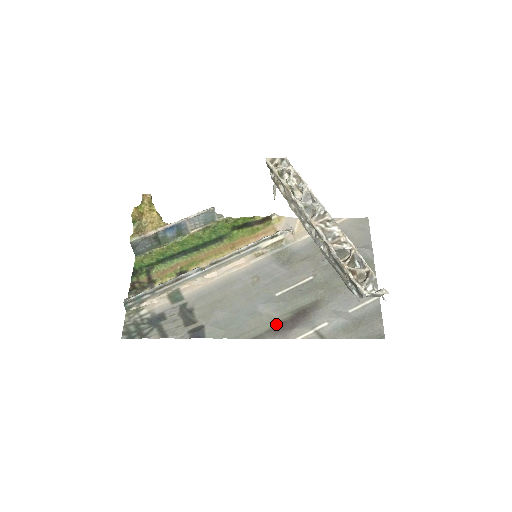
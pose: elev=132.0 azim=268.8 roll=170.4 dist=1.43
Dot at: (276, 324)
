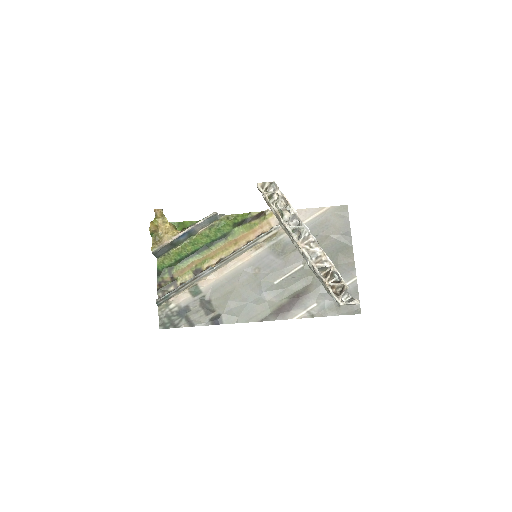
Dot at: (277, 308)
